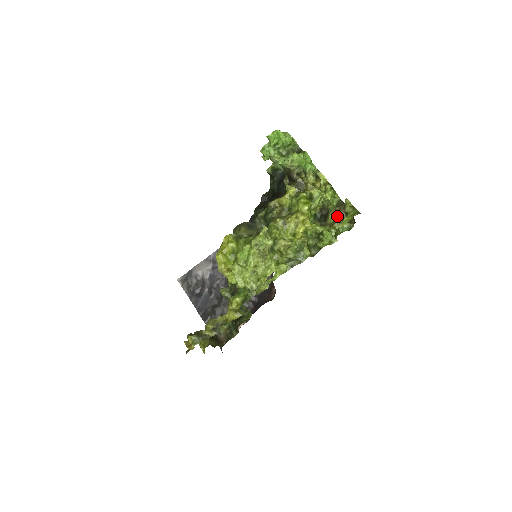
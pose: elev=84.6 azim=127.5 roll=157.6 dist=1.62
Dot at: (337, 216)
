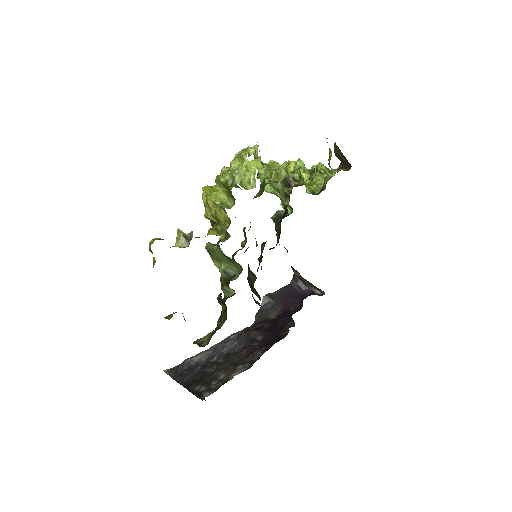
Dot at: occluded
